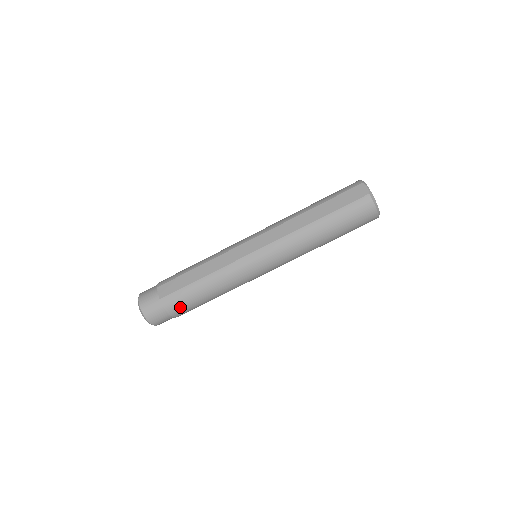
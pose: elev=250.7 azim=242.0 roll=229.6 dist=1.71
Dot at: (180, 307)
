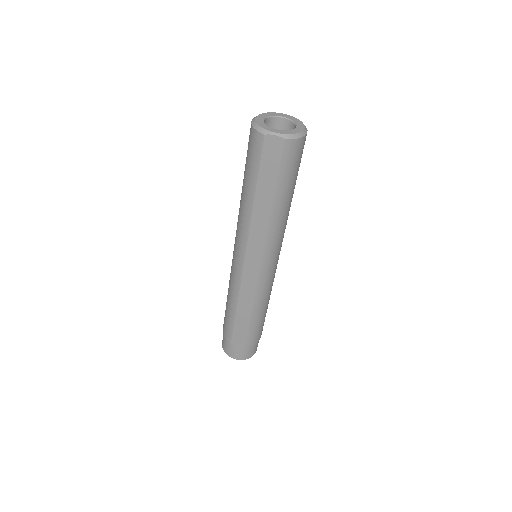
Dot at: (260, 332)
